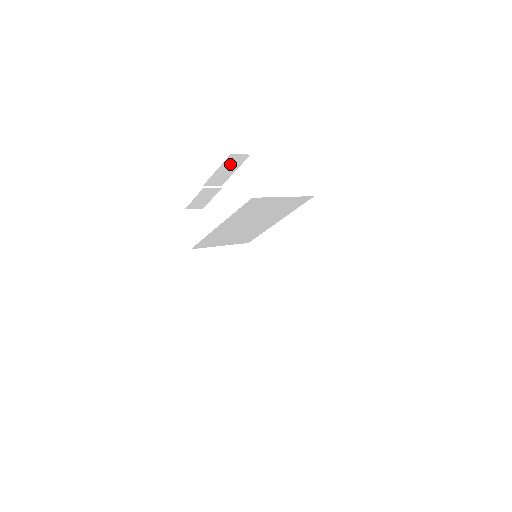
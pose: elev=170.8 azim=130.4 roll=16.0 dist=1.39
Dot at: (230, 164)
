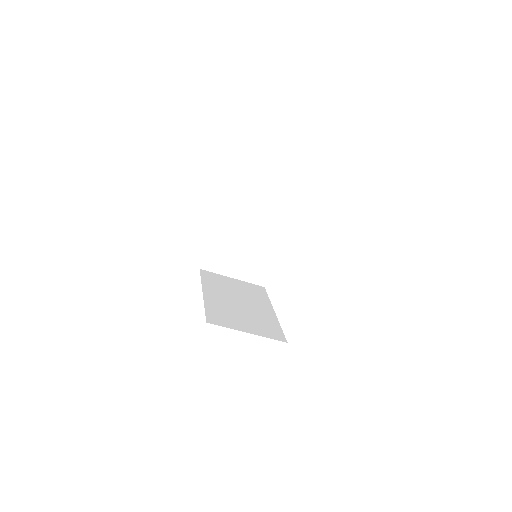
Dot at: occluded
